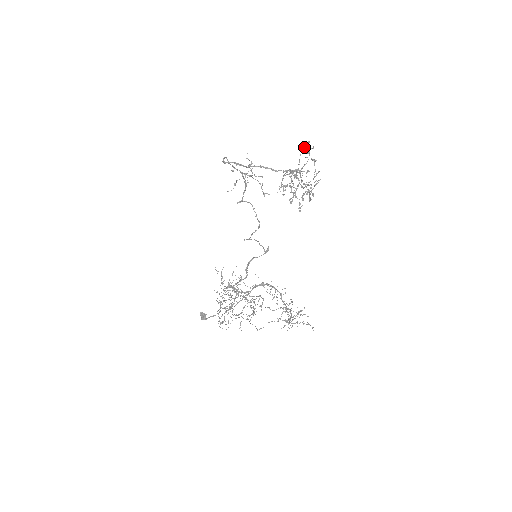
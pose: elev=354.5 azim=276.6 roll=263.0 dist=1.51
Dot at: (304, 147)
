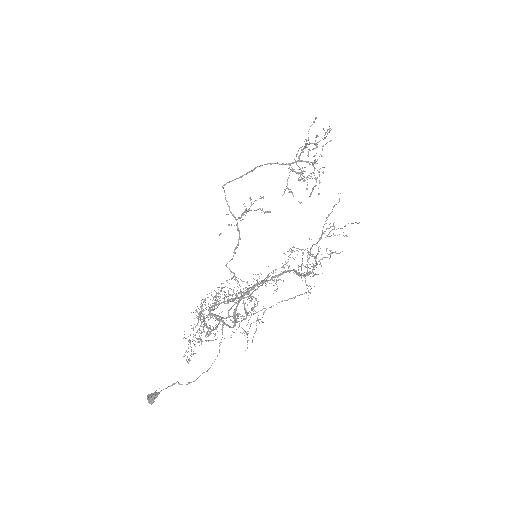
Dot at: (312, 124)
